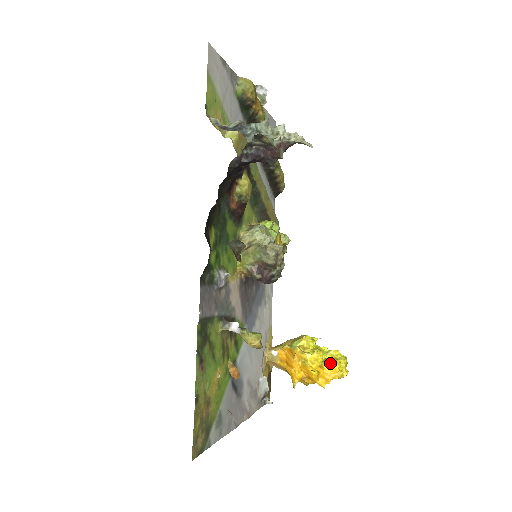
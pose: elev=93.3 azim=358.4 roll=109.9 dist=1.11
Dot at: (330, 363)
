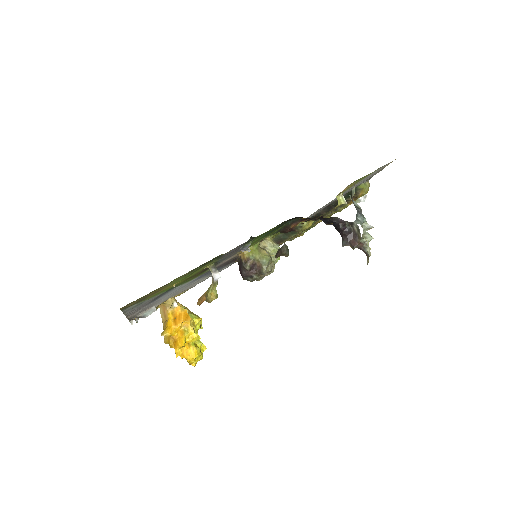
Dot at: (197, 349)
